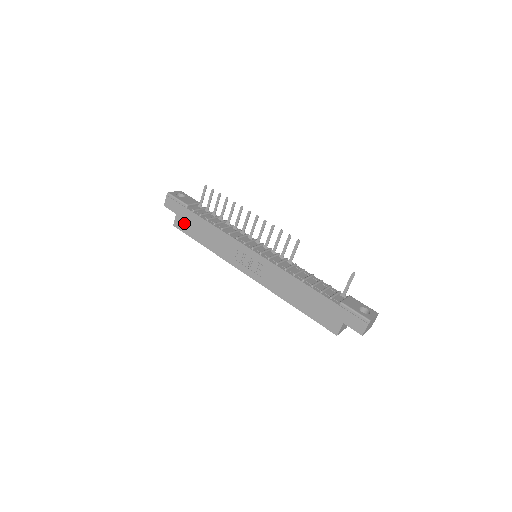
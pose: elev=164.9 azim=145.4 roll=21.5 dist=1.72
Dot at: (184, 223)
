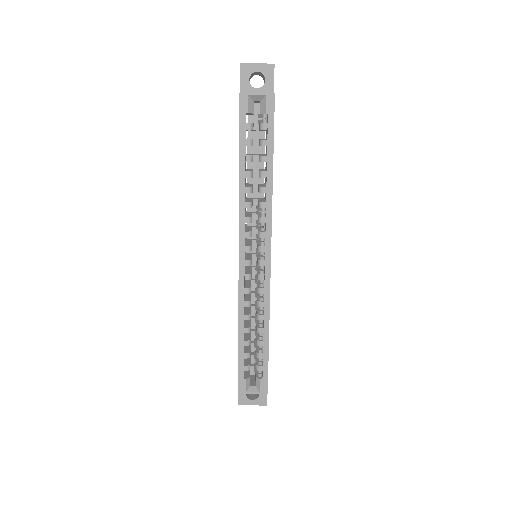
Dot at: occluded
